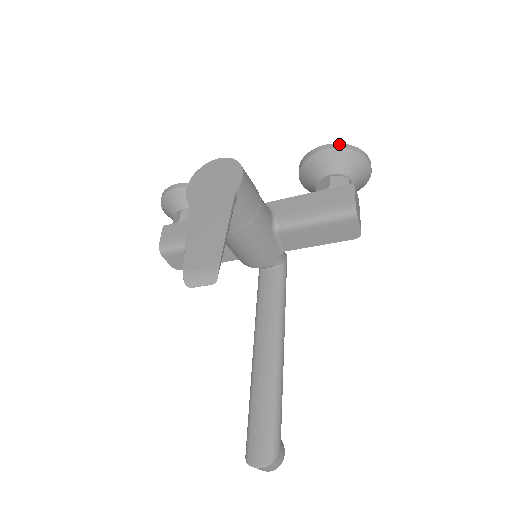
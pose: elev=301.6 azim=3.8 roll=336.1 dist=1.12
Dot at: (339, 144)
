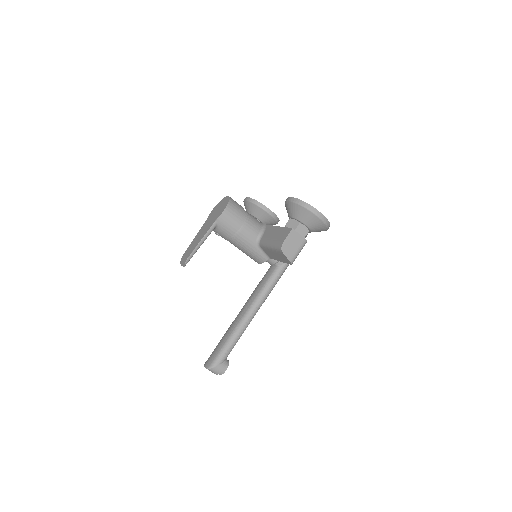
Dot at: (296, 199)
